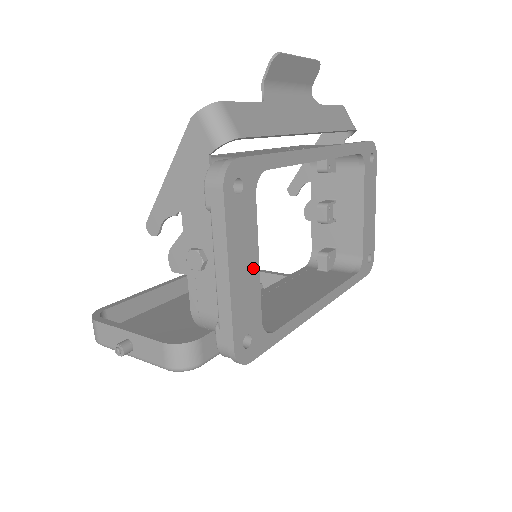
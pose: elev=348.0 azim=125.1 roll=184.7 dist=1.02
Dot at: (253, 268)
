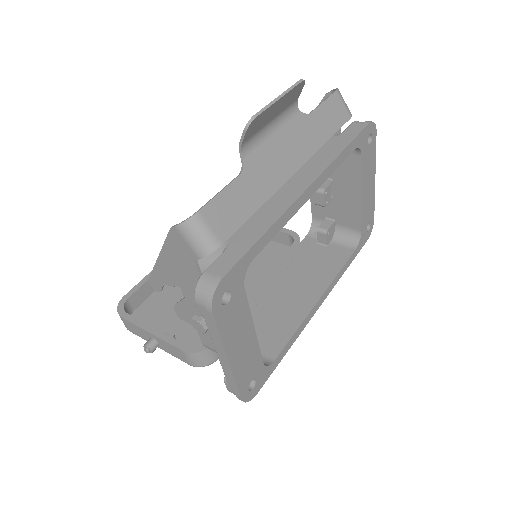
Dot at: (250, 338)
